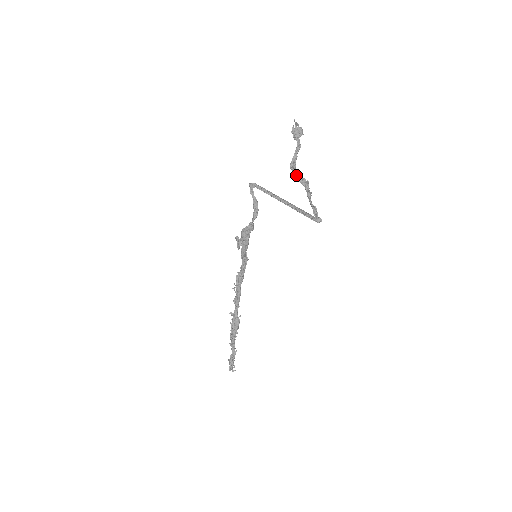
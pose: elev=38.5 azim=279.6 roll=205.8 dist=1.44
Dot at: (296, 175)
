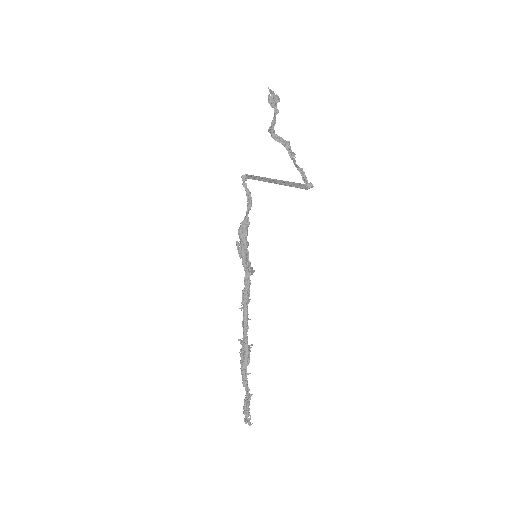
Dot at: (274, 135)
